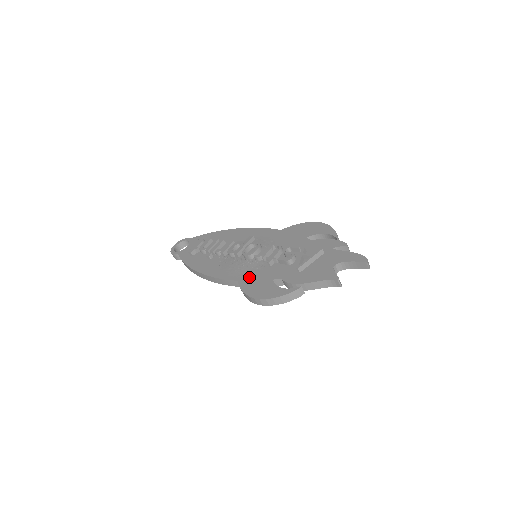
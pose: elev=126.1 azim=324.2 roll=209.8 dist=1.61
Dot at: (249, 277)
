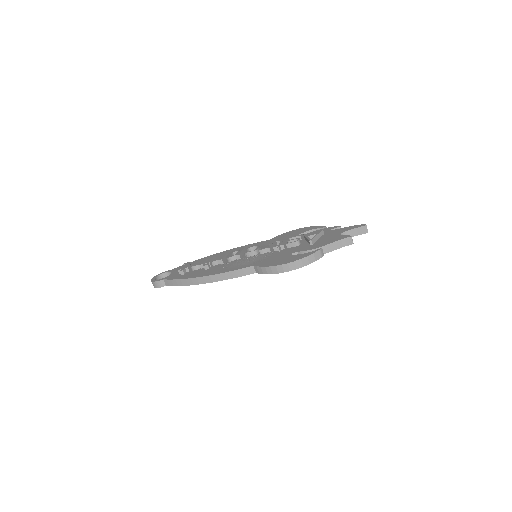
Dot at: (264, 261)
